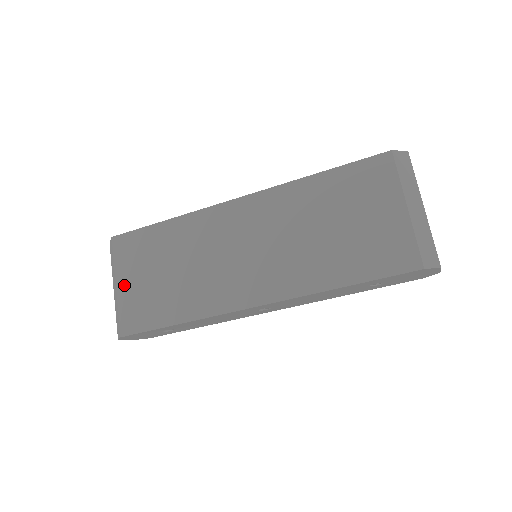
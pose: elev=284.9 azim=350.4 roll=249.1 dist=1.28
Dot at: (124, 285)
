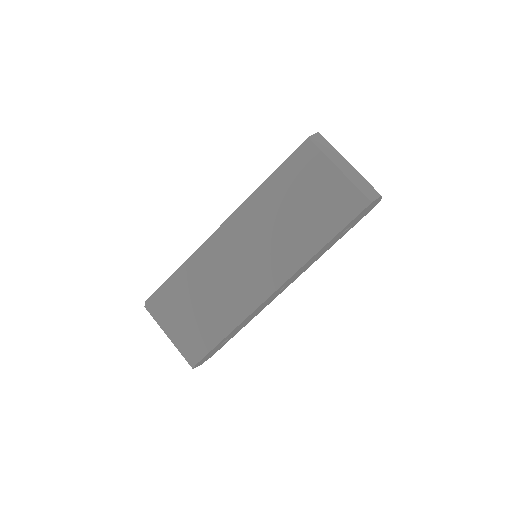
Dot at: (176, 329)
